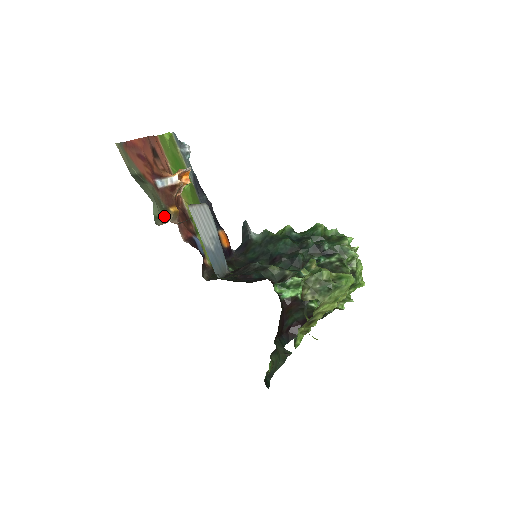
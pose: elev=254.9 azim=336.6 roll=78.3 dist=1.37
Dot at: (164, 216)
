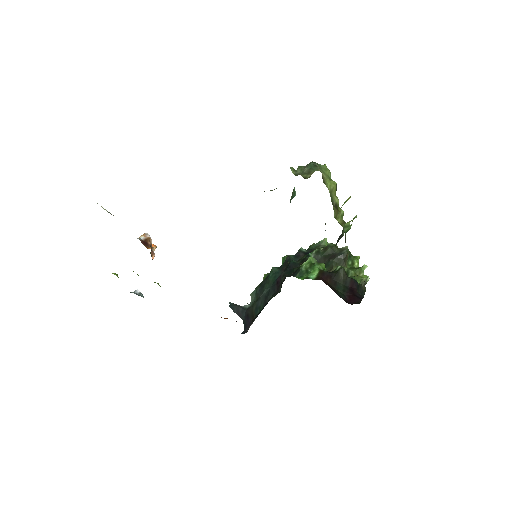
Dot at: occluded
